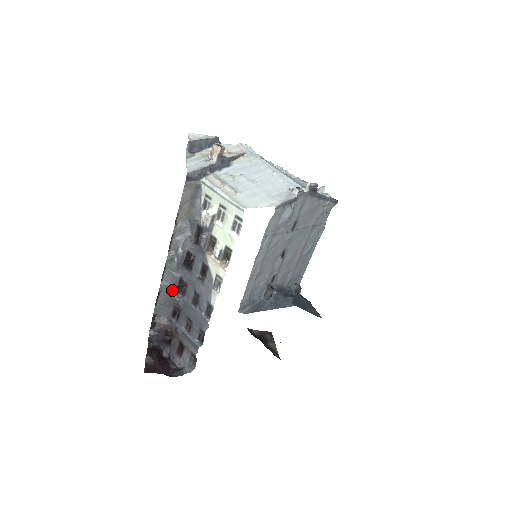
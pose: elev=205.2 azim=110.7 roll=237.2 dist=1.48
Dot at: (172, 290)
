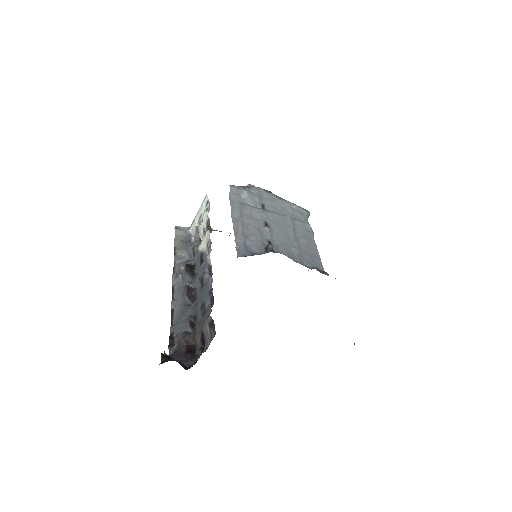
Dot at: (183, 302)
